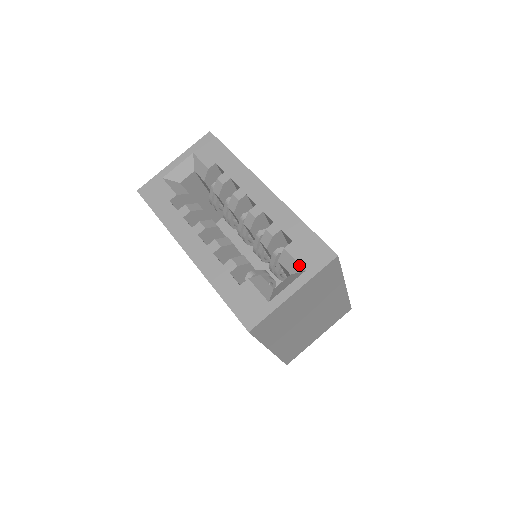
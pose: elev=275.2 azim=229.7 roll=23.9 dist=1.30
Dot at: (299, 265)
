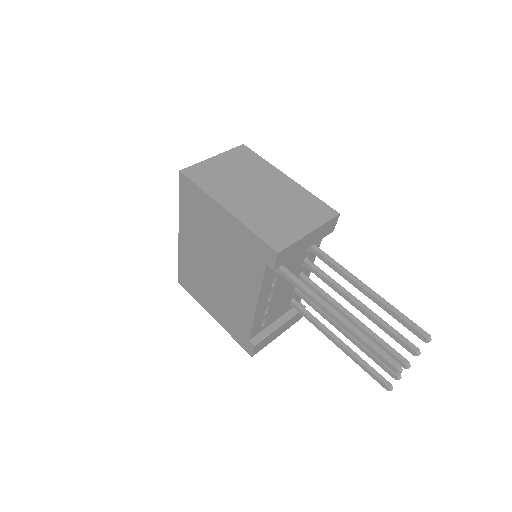
Dot at: occluded
